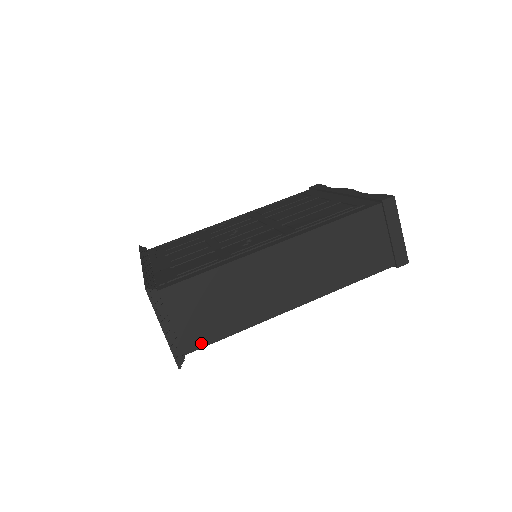
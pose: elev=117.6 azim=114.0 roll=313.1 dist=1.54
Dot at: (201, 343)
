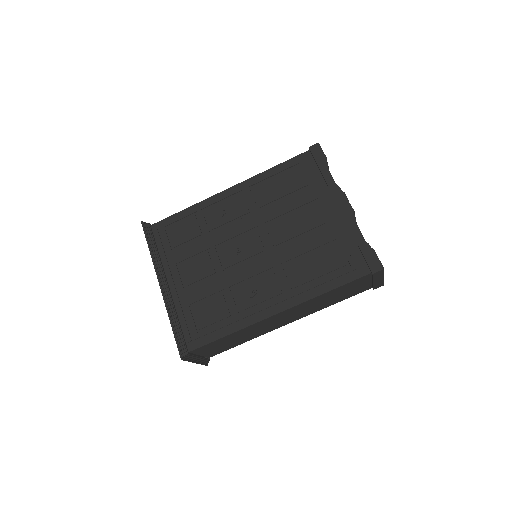
Dot at: (220, 352)
